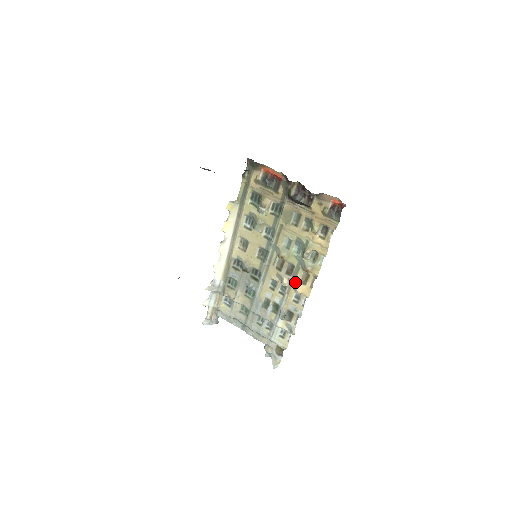
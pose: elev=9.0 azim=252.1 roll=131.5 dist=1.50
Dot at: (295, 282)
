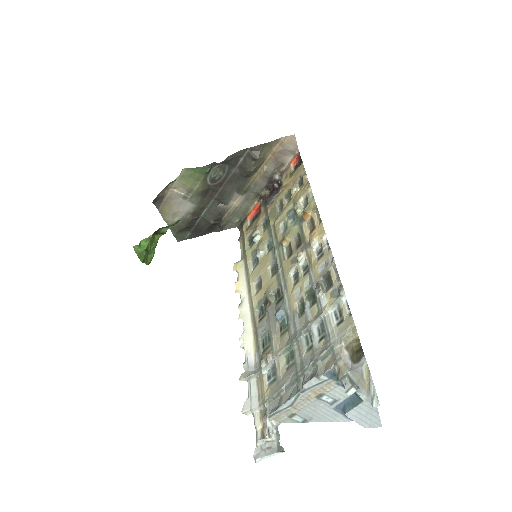
Dot at: (307, 241)
